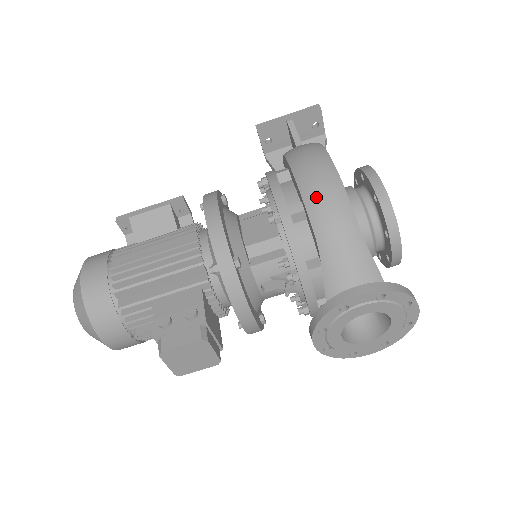
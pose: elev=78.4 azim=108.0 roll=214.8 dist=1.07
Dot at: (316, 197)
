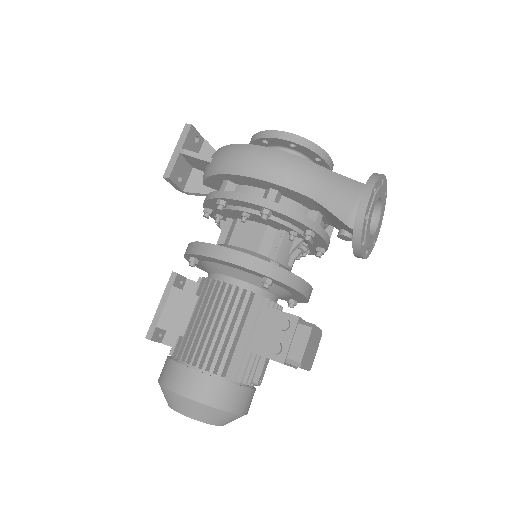
Dot at: (283, 174)
